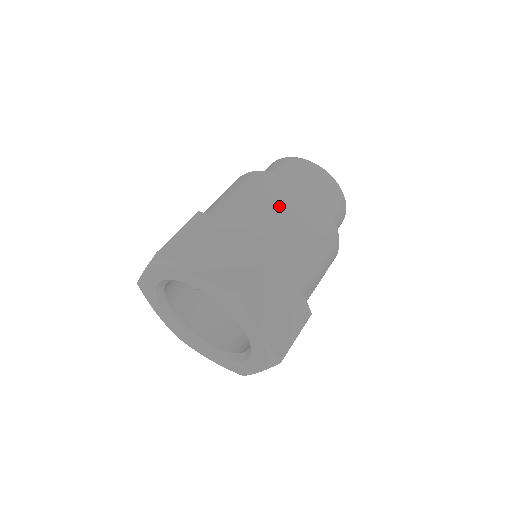
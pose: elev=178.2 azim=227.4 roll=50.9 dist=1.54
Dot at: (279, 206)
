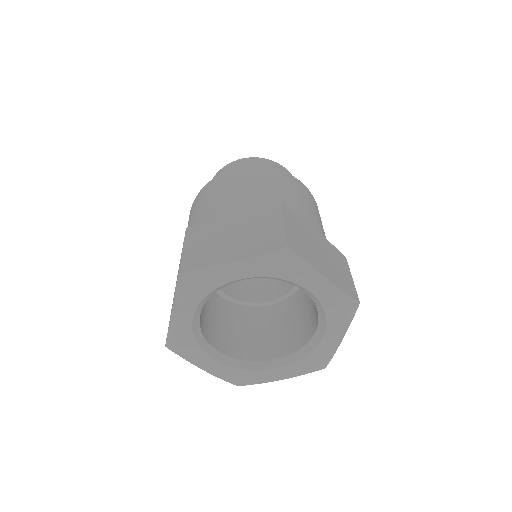
Dot at: (317, 215)
